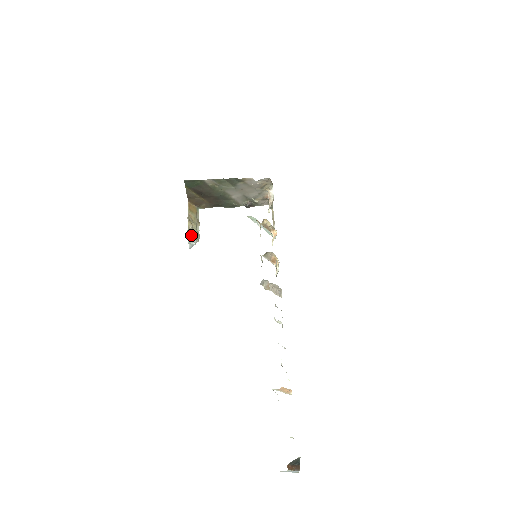
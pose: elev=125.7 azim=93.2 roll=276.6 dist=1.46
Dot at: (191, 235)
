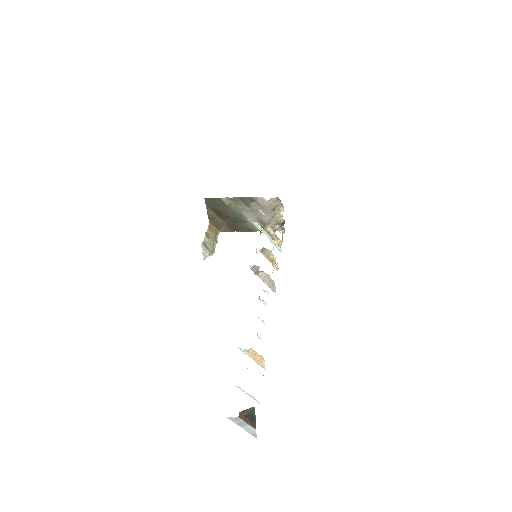
Dot at: (206, 247)
